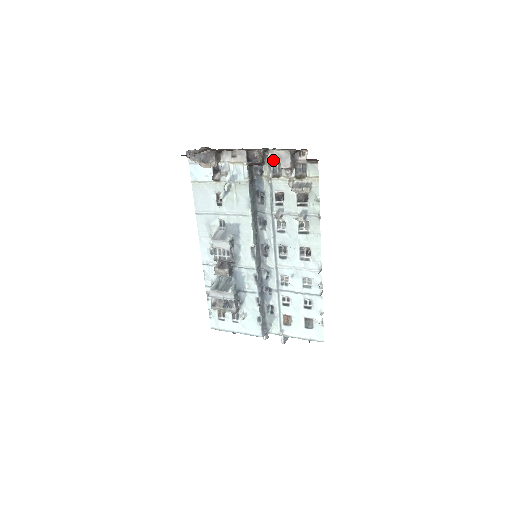
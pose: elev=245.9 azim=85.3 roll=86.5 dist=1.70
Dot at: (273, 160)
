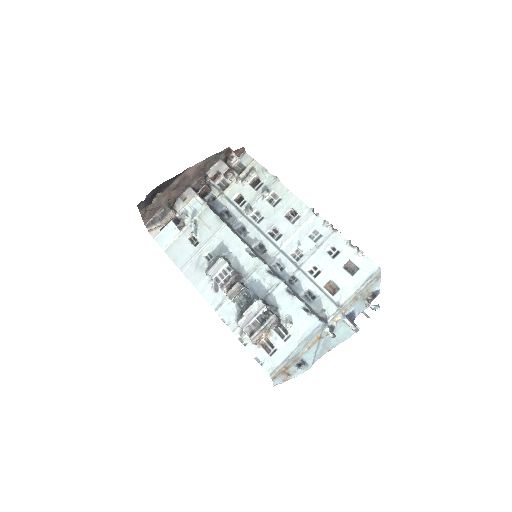
Dot at: (215, 181)
